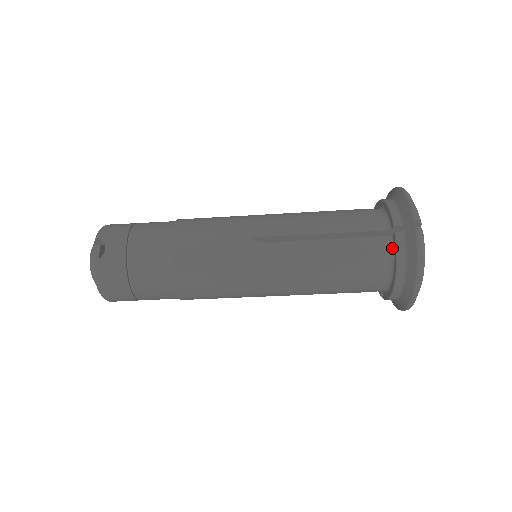
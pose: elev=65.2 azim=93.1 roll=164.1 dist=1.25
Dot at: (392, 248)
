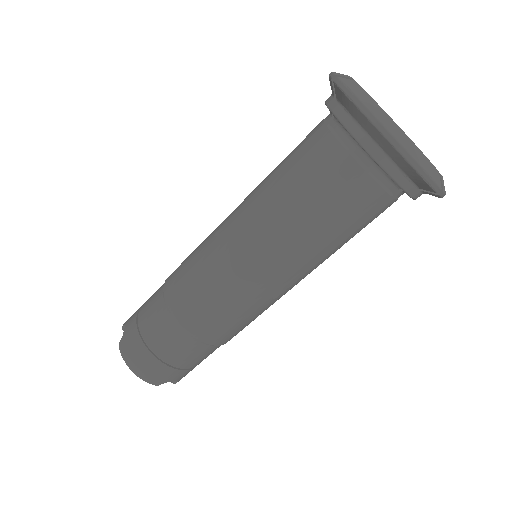
Dot at: (340, 125)
